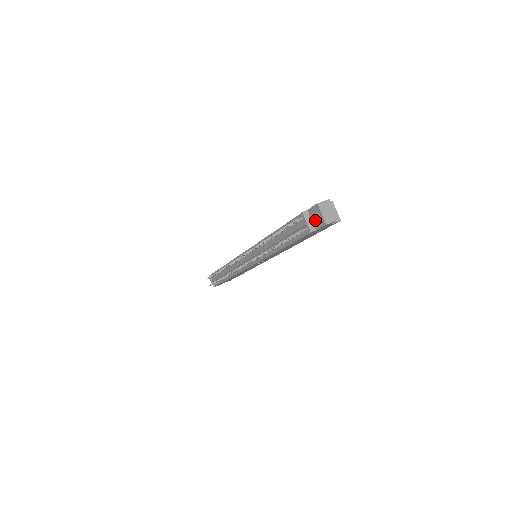
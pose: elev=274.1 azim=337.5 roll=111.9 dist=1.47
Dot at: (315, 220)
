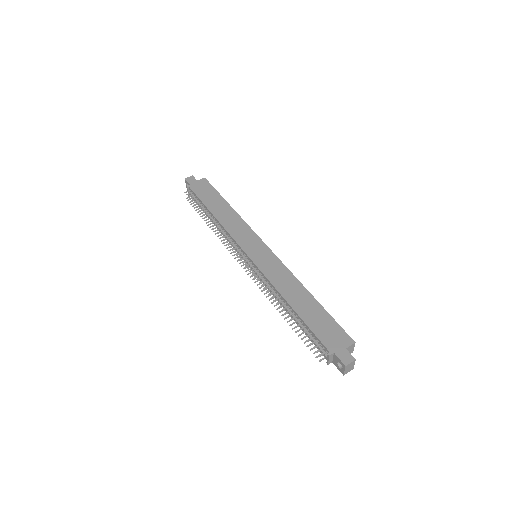
Dot at: (336, 362)
